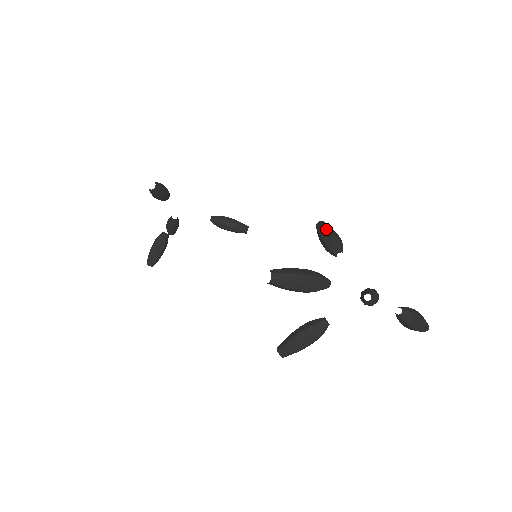
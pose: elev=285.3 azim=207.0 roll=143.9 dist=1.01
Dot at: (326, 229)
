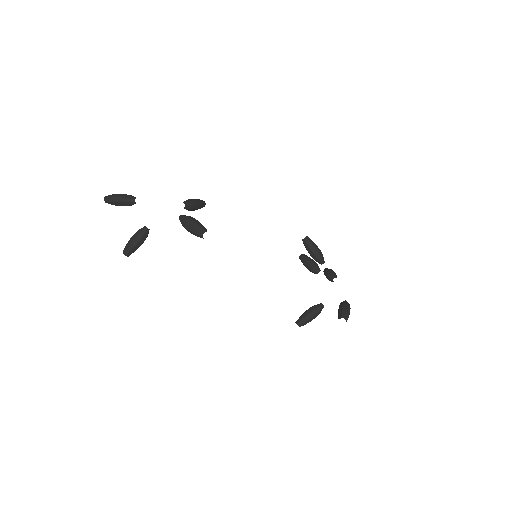
Dot at: (315, 246)
